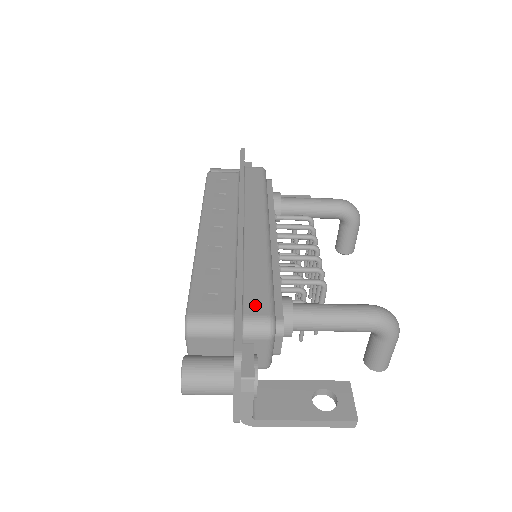
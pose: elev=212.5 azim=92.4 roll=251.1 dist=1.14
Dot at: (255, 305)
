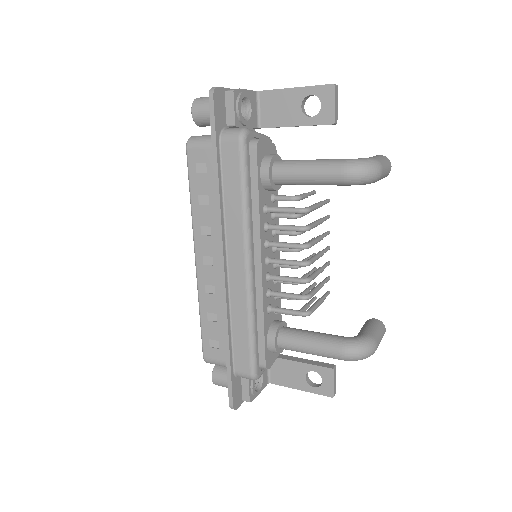
Dot at: (241, 364)
